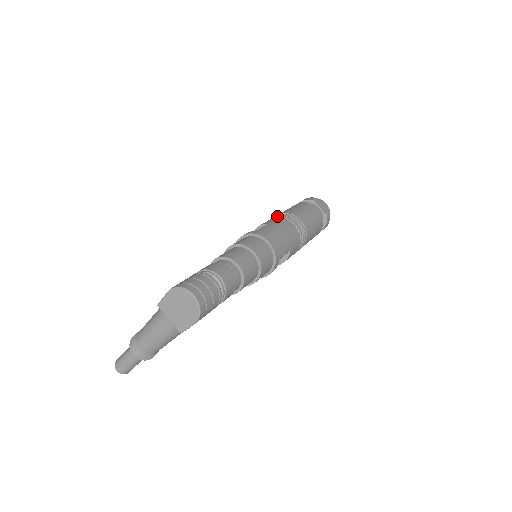
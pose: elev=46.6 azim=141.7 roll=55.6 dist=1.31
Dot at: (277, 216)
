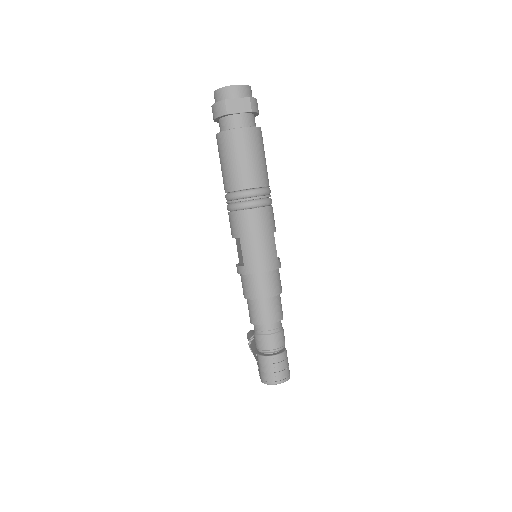
Dot at: (232, 208)
